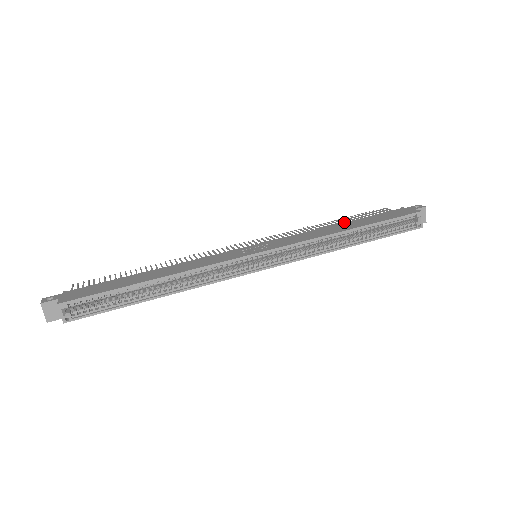
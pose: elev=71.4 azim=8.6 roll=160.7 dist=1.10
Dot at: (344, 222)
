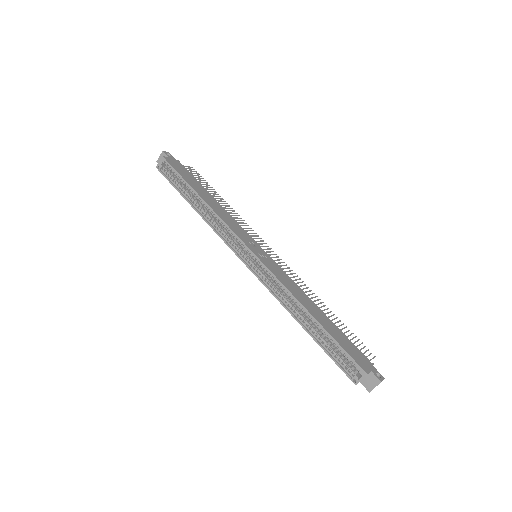
Dot at: (324, 313)
